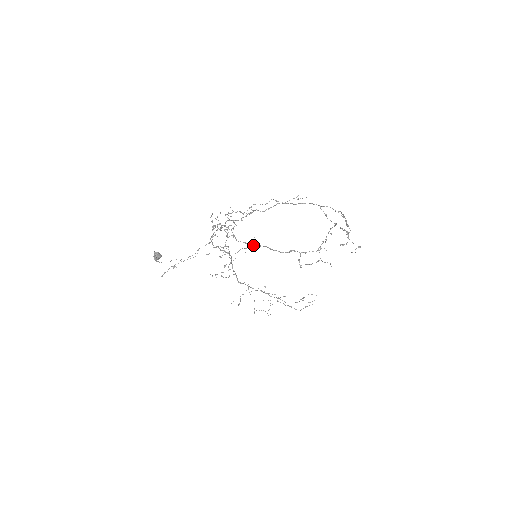
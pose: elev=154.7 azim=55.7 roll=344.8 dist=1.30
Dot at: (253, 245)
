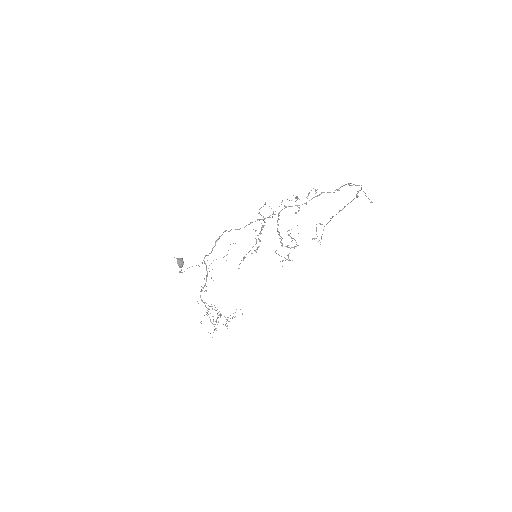
Dot at: (281, 237)
